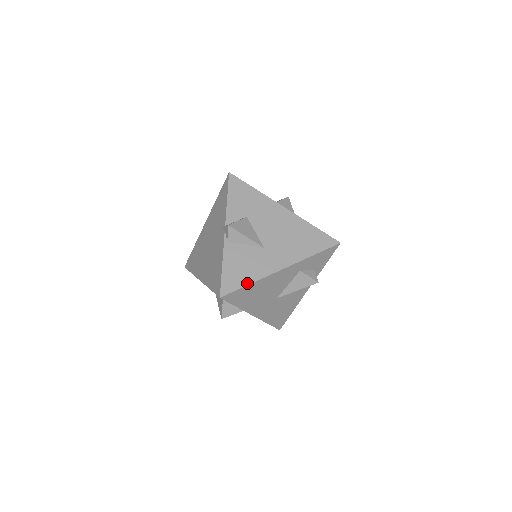
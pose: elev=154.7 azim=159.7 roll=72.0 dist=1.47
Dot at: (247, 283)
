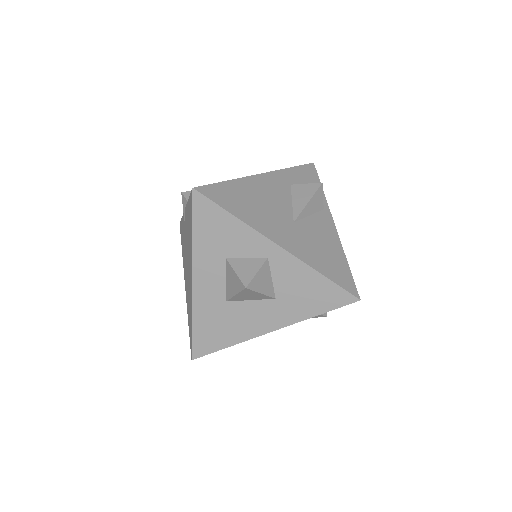
Dot at: (223, 182)
